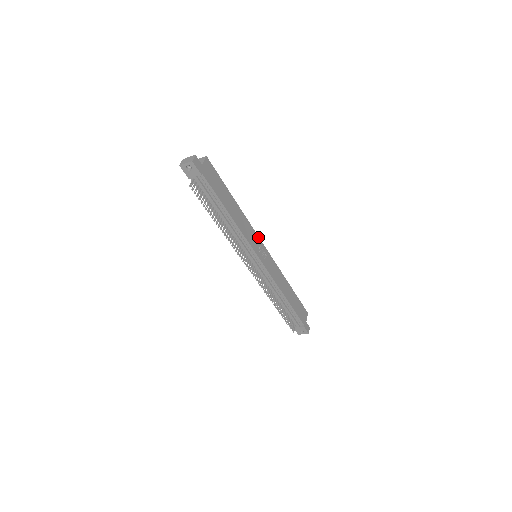
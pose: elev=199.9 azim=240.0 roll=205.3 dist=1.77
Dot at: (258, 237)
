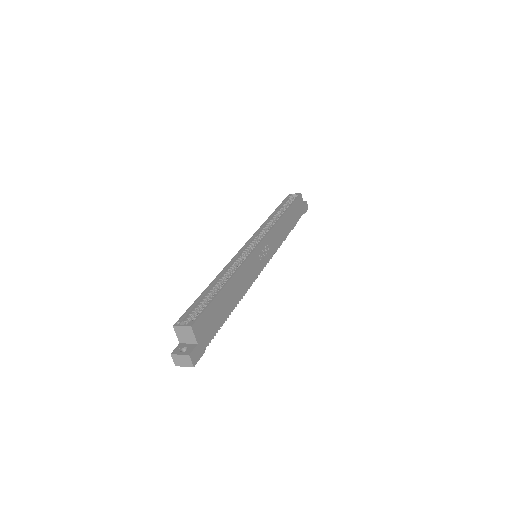
Dot at: (254, 251)
